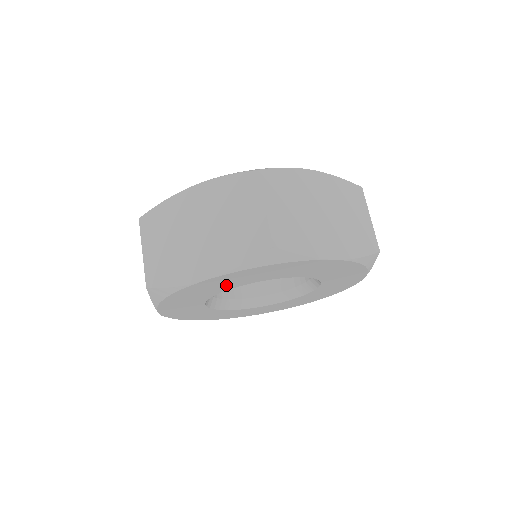
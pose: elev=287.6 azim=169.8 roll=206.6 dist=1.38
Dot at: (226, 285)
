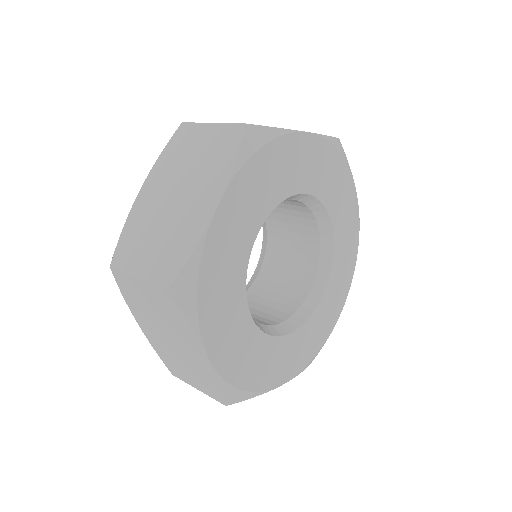
Dot at: (244, 228)
